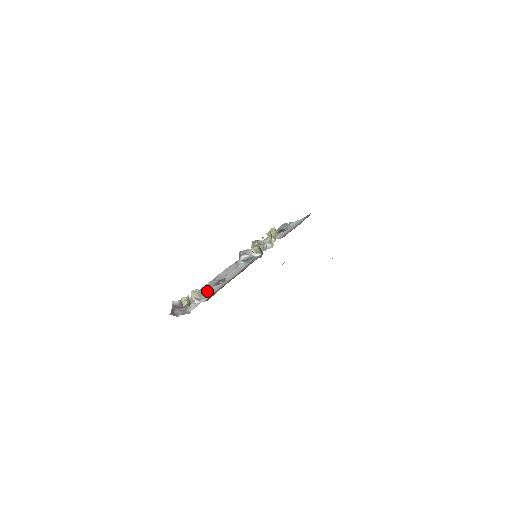
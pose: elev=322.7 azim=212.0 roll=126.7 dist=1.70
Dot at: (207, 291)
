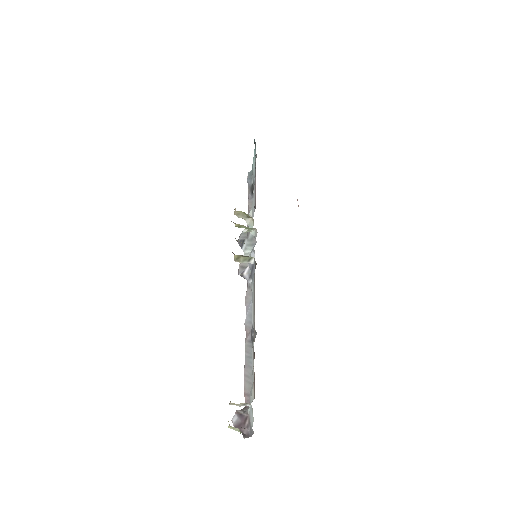
Dot at: (251, 361)
